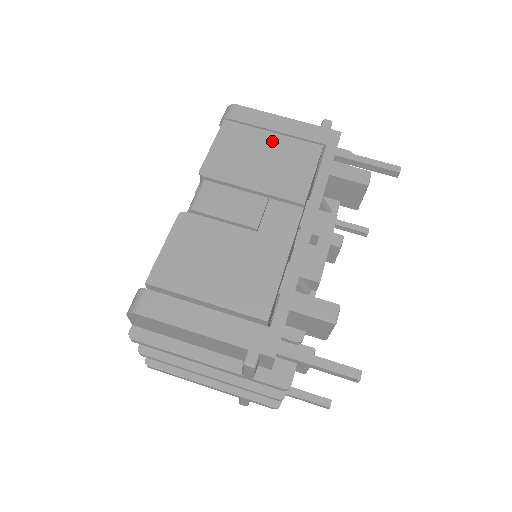
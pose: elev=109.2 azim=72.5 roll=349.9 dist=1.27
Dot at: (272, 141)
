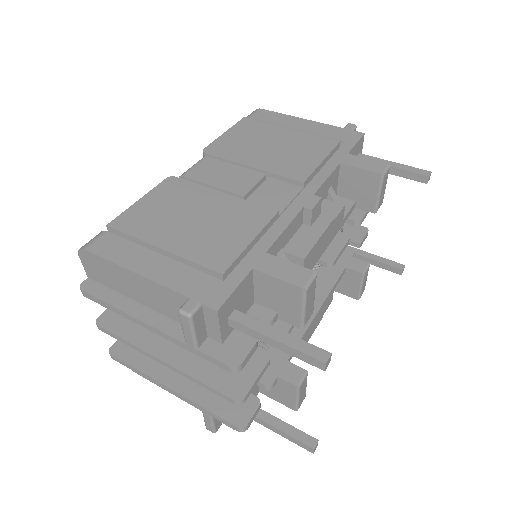
Dot at: (286, 134)
